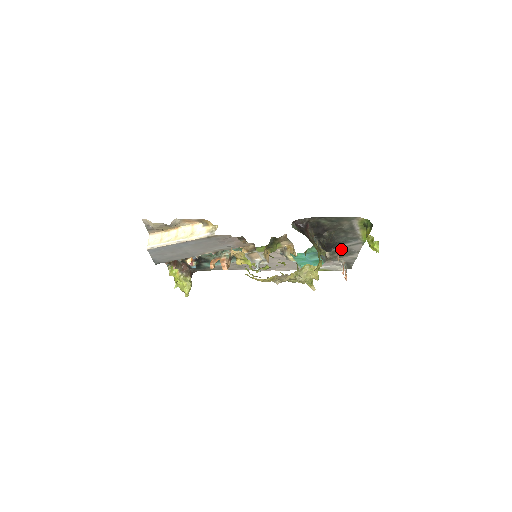
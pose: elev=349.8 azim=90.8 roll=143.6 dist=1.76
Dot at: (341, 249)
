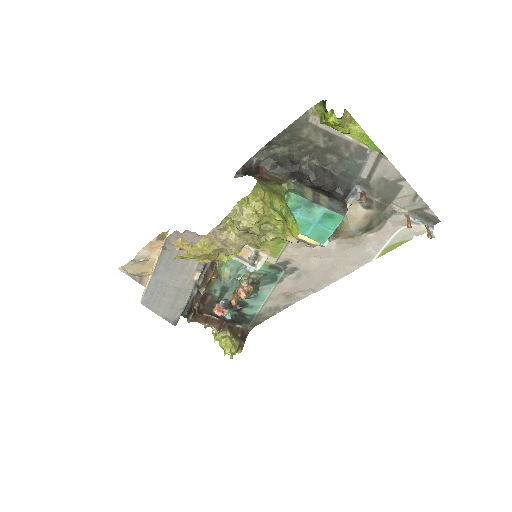
Dot at: (369, 188)
